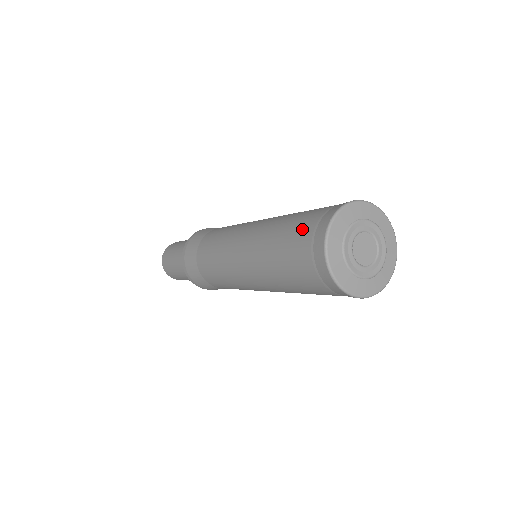
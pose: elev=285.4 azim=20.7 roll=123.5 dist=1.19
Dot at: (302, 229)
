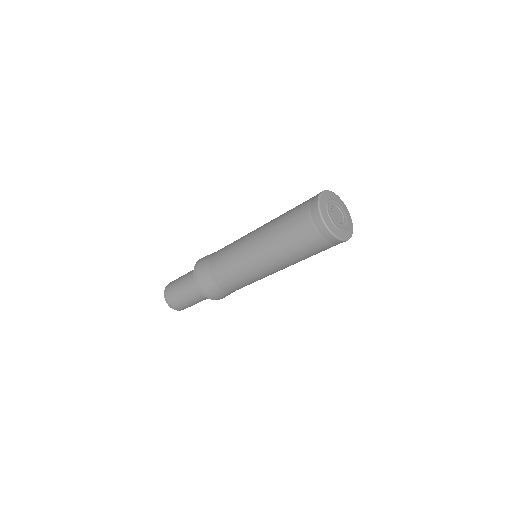
Dot at: (301, 224)
